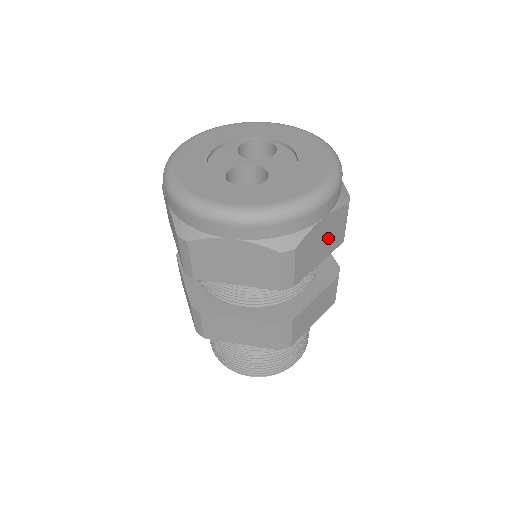
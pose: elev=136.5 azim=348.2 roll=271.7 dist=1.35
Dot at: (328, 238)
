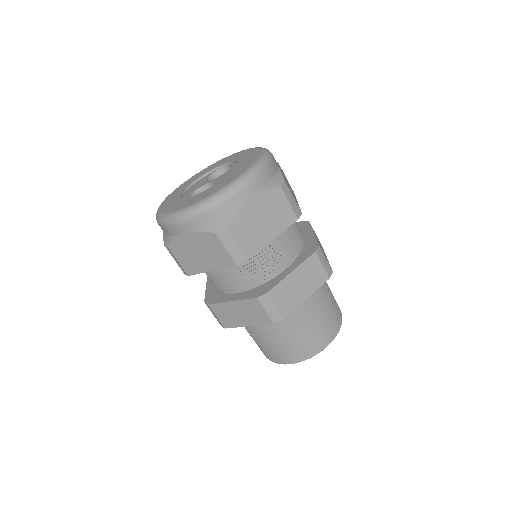
Dot at: (270, 217)
